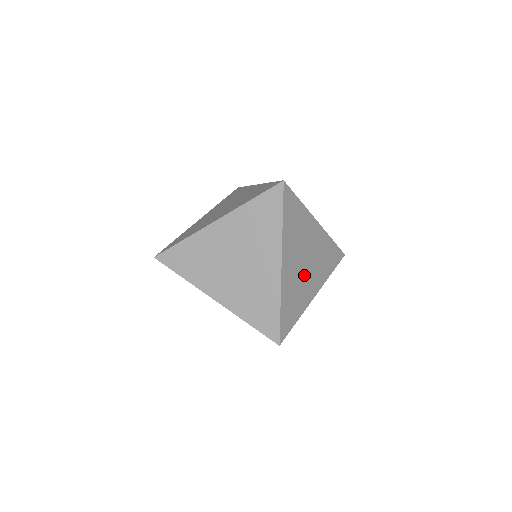
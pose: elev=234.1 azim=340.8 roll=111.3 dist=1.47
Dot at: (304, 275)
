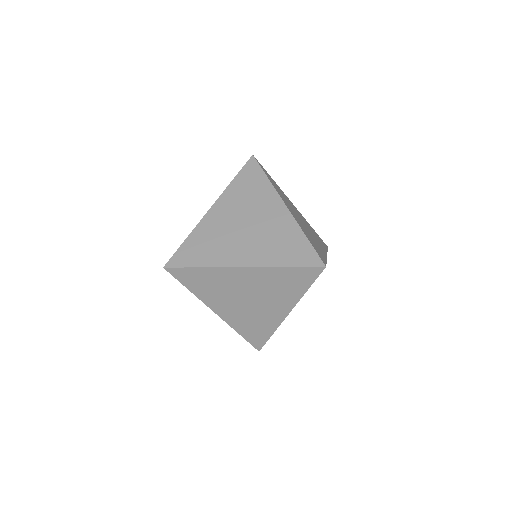
Dot at: occluded
